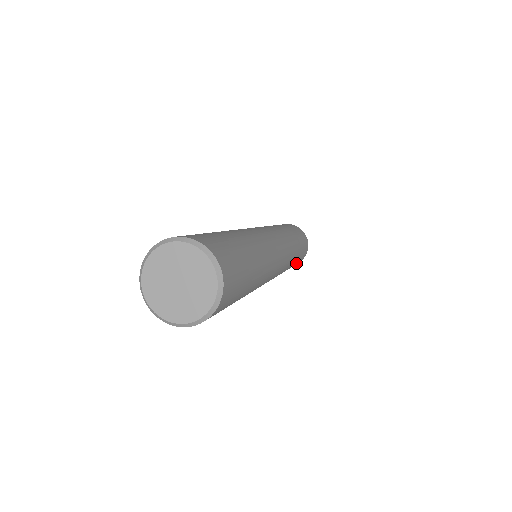
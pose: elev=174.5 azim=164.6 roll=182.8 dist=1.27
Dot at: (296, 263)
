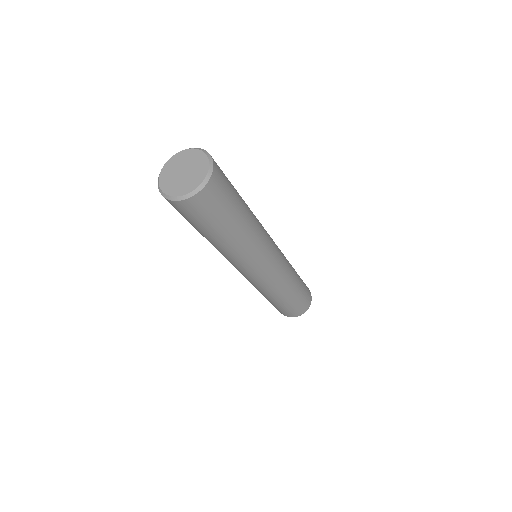
Dot at: (300, 298)
